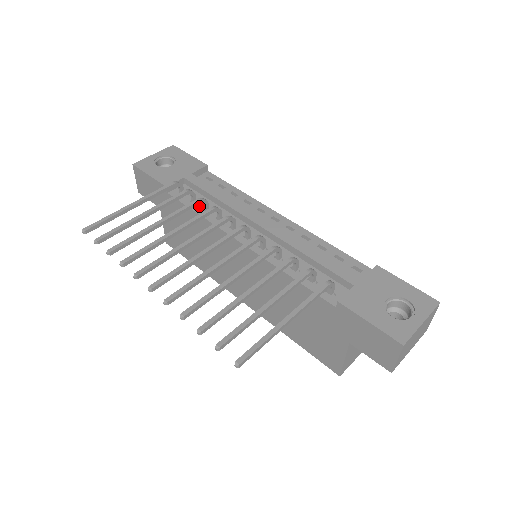
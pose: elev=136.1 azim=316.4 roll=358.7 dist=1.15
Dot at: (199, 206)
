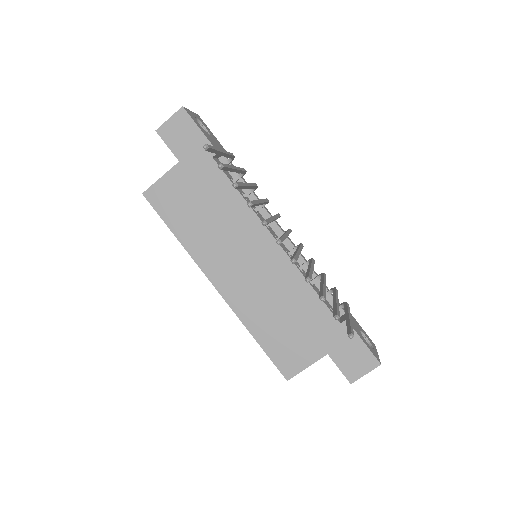
Dot at: occluded
